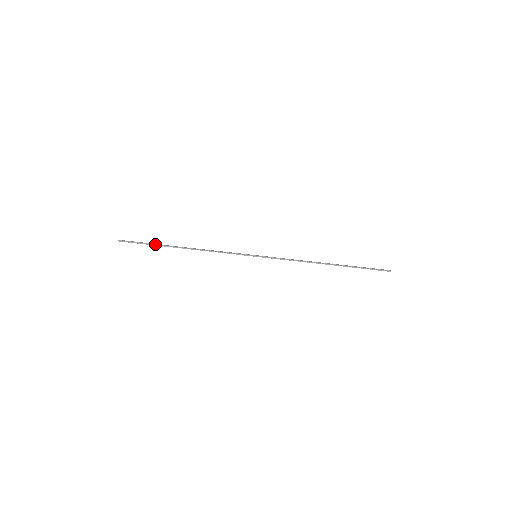
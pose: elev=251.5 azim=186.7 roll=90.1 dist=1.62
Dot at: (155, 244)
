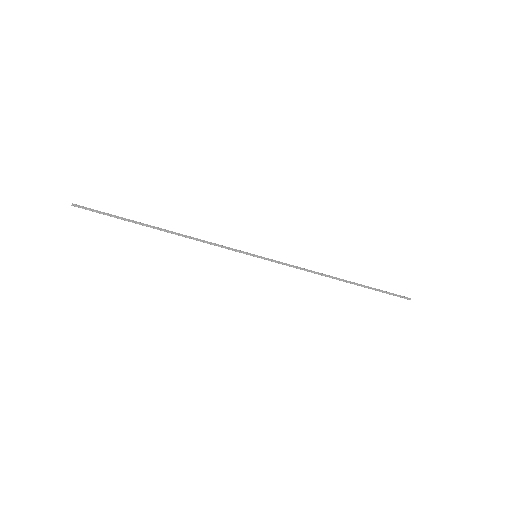
Dot at: (124, 219)
